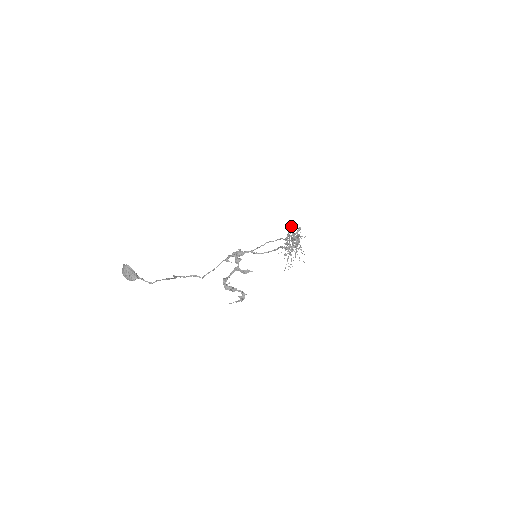
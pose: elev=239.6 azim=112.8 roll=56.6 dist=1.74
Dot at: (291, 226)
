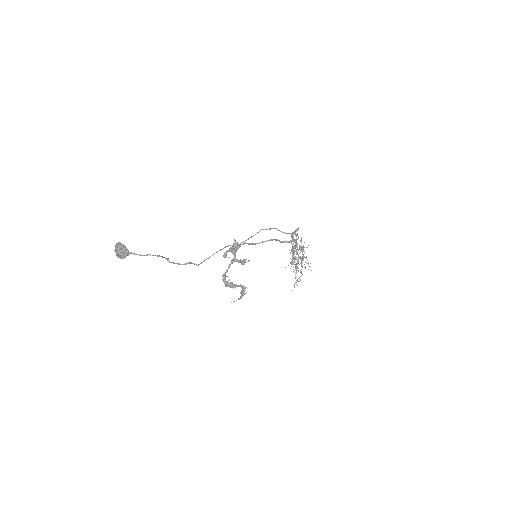
Dot at: occluded
